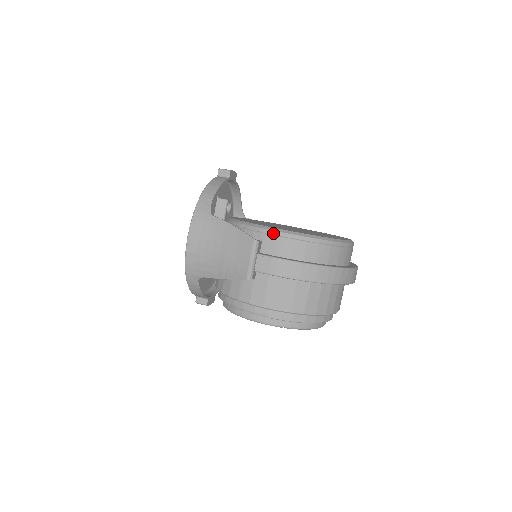
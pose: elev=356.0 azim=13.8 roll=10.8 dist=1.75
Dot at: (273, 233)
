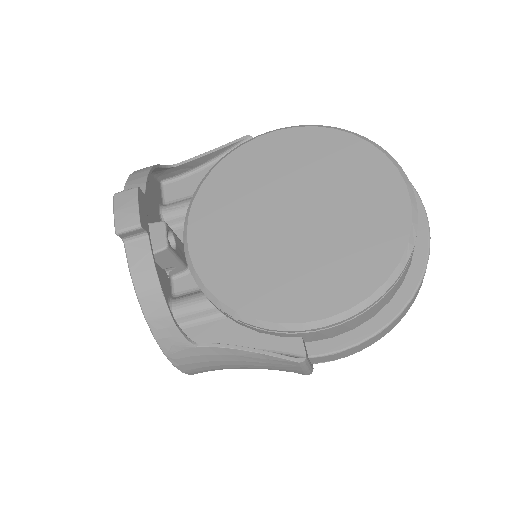
Dot at: (317, 330)
